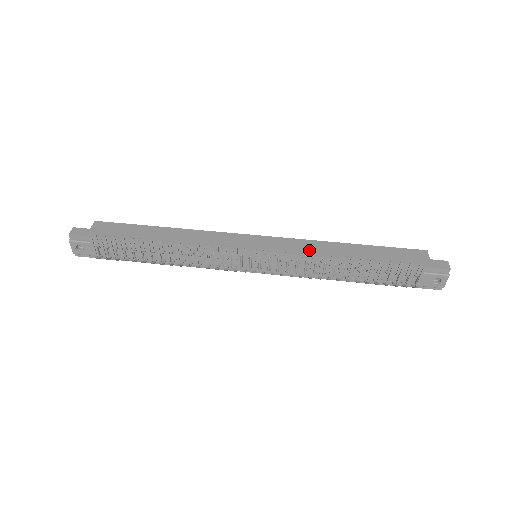
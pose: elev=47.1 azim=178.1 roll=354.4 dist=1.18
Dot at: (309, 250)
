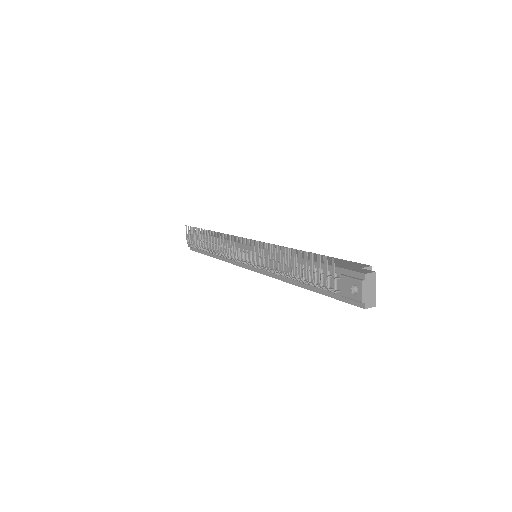
Dot at: occluded
